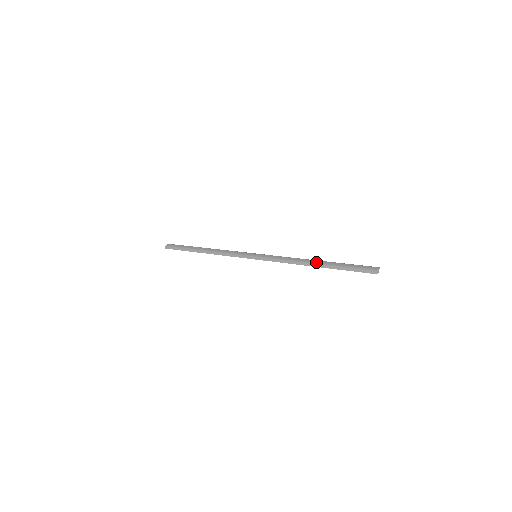
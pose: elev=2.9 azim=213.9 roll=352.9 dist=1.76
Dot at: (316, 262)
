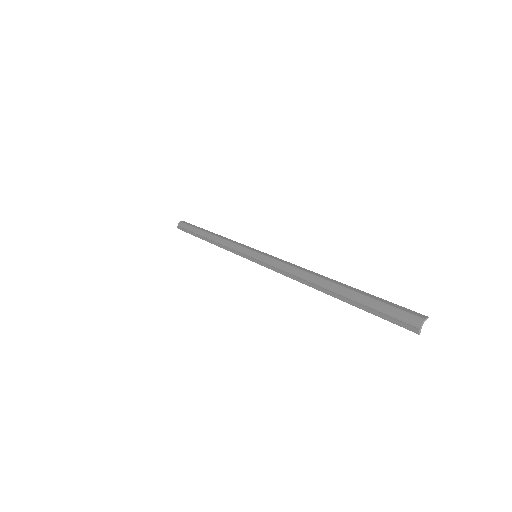
Dot at: (324, 284)
